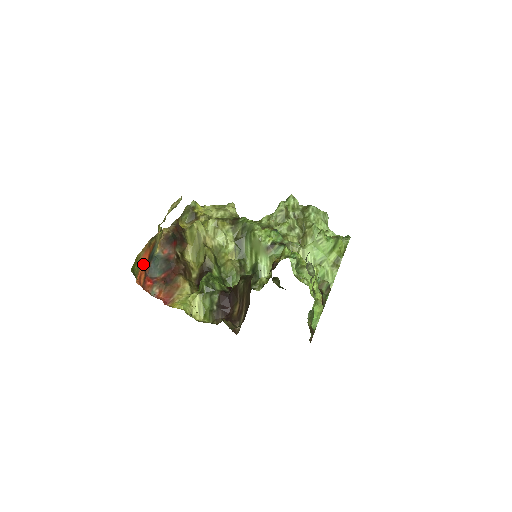
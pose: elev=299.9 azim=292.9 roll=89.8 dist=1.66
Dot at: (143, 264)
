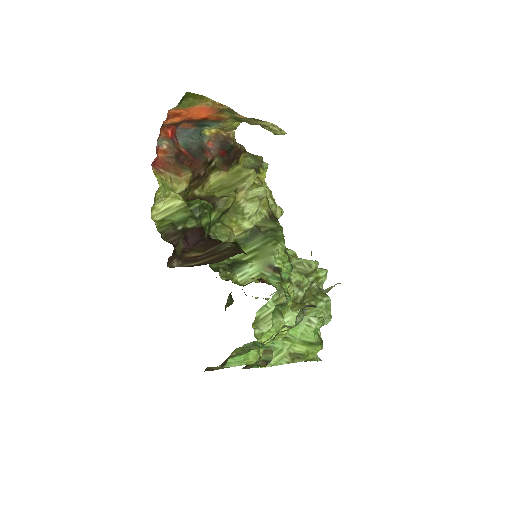
Dot at: (194, 113)
